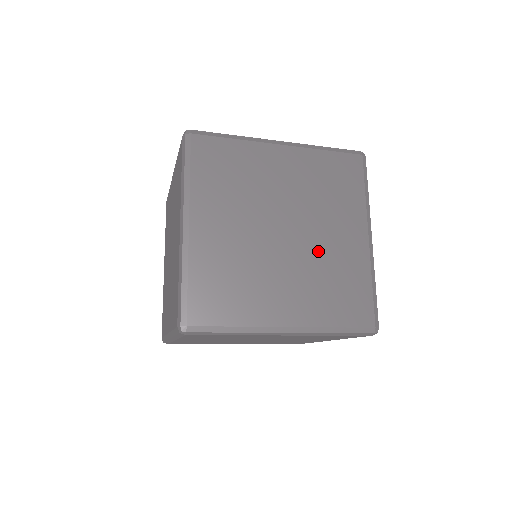
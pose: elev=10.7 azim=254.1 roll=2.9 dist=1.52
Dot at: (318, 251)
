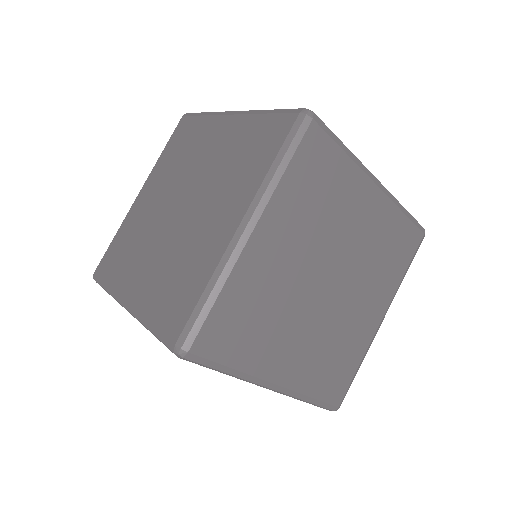
Dot at: (341, 316)
